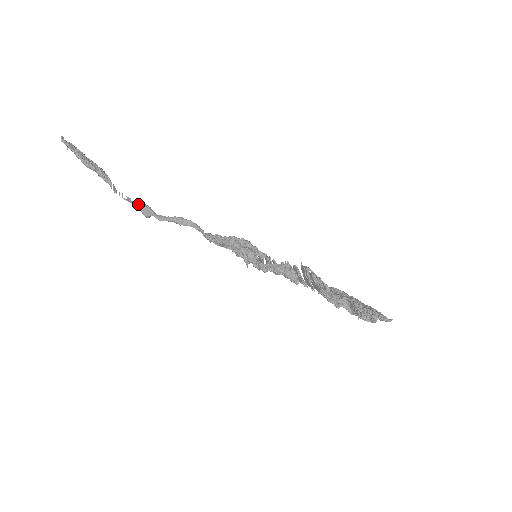
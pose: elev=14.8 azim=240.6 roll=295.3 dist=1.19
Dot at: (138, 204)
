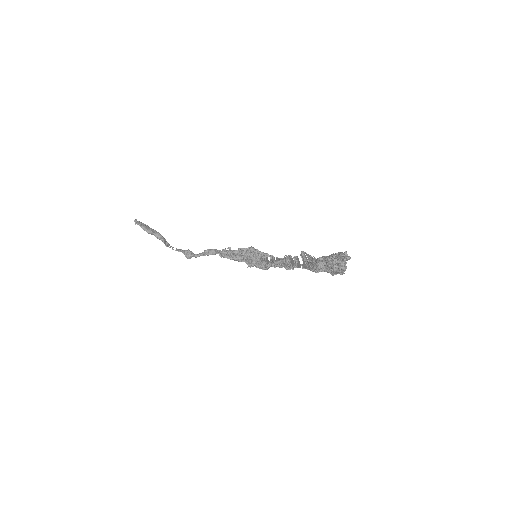
Dot at: (183, 251)
